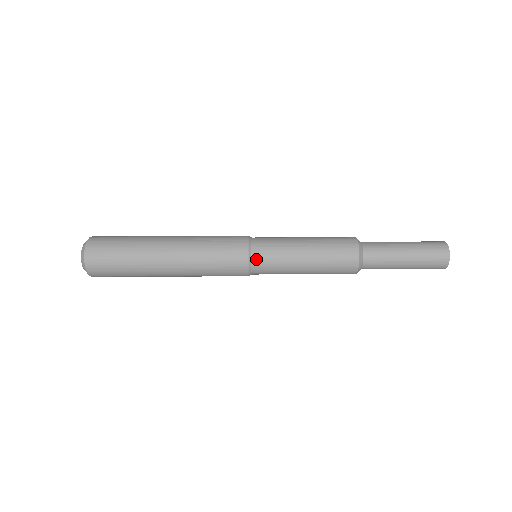
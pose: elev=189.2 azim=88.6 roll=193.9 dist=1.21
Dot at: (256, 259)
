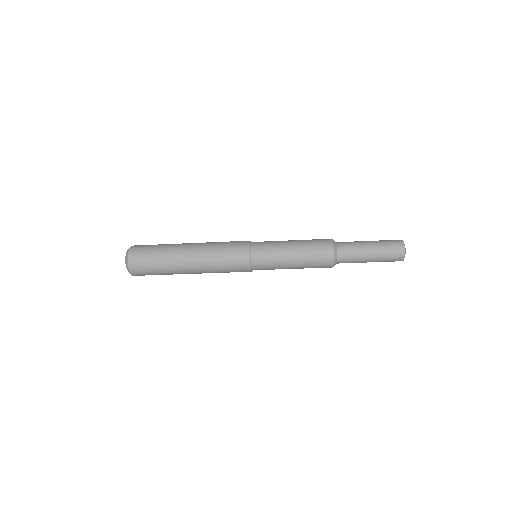
Dot at: (256, 266)
